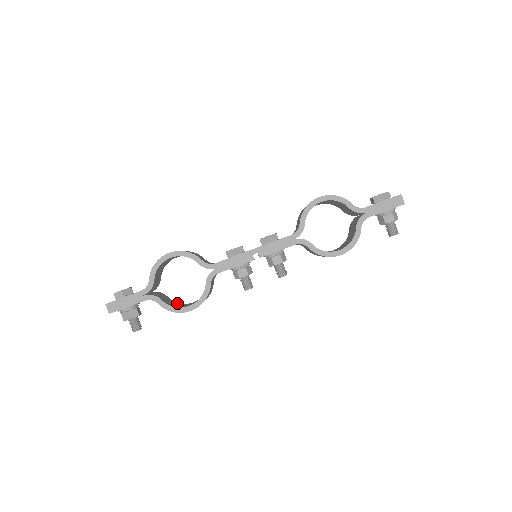
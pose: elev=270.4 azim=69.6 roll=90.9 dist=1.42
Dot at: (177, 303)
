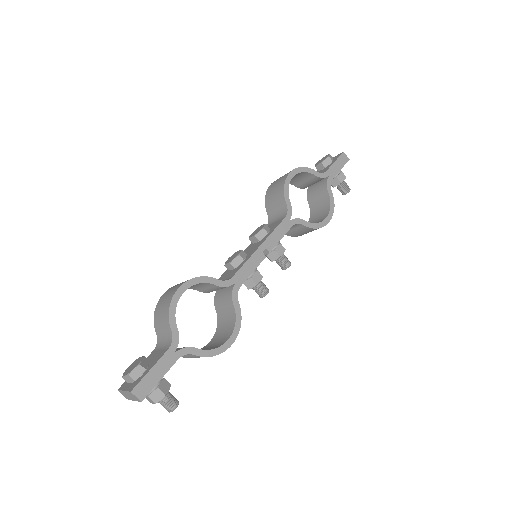
Dot at: occluded
